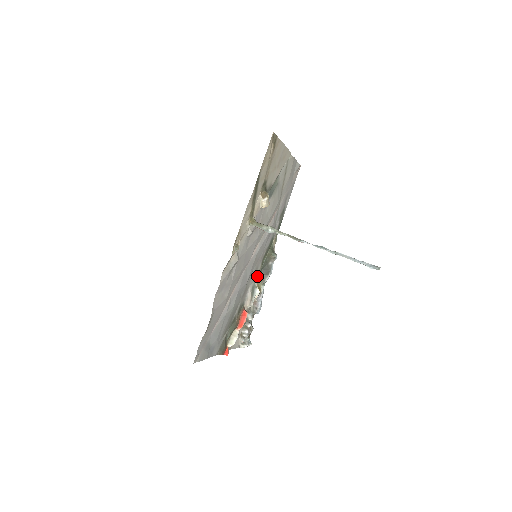
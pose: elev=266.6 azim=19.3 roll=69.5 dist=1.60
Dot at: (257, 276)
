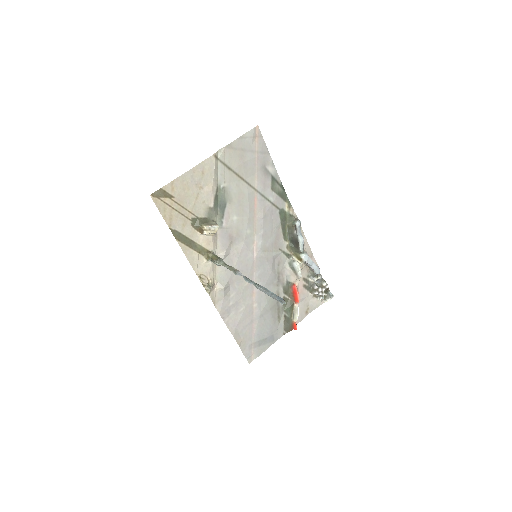
Dot at: (290, 250)
